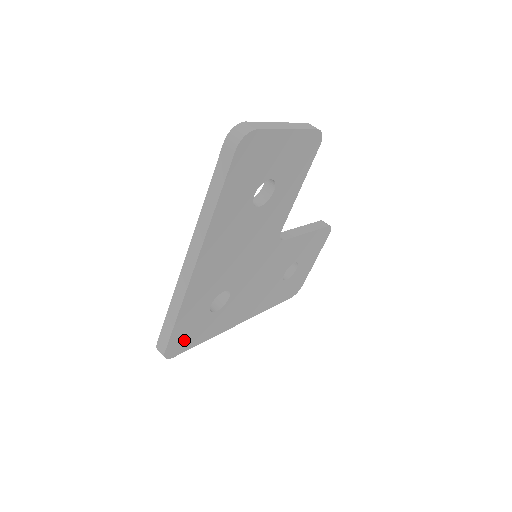
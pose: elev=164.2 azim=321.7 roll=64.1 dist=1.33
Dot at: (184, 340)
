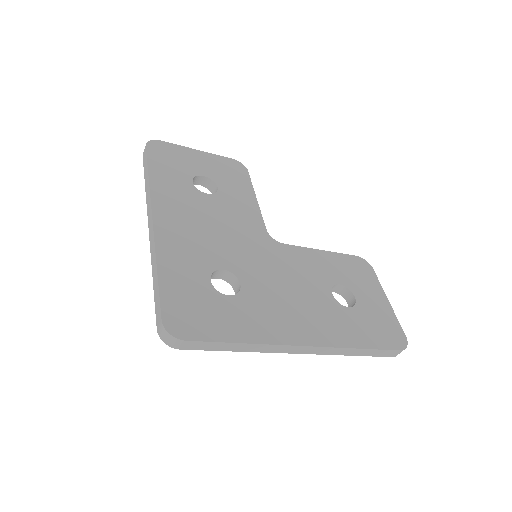
Dot at: (192, 318)
